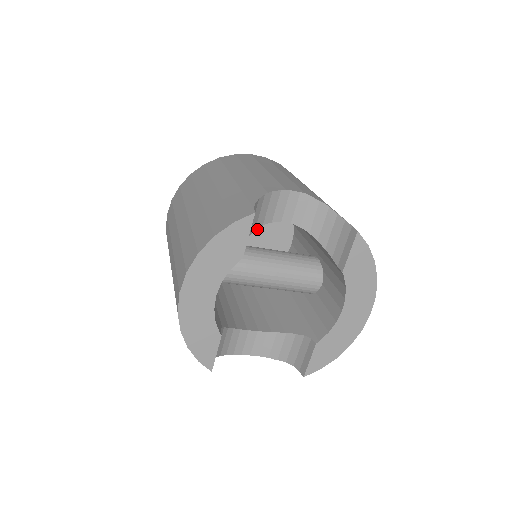
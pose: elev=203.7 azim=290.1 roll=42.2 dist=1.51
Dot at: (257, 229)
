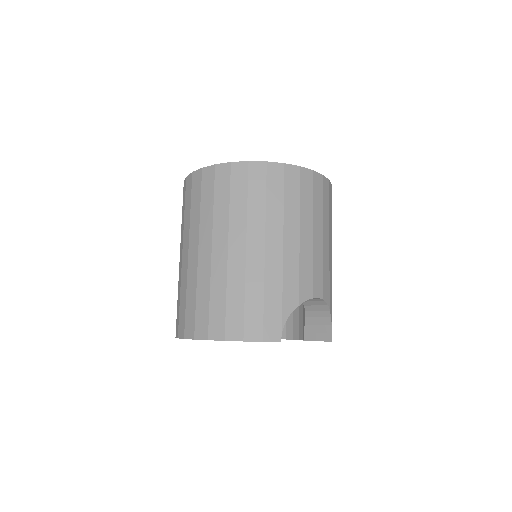
Dot at: occluded
